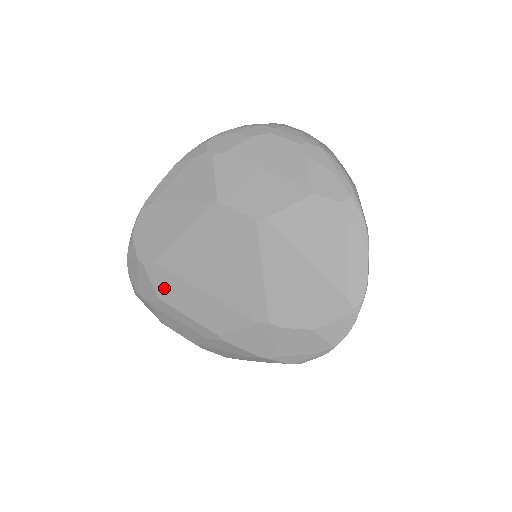
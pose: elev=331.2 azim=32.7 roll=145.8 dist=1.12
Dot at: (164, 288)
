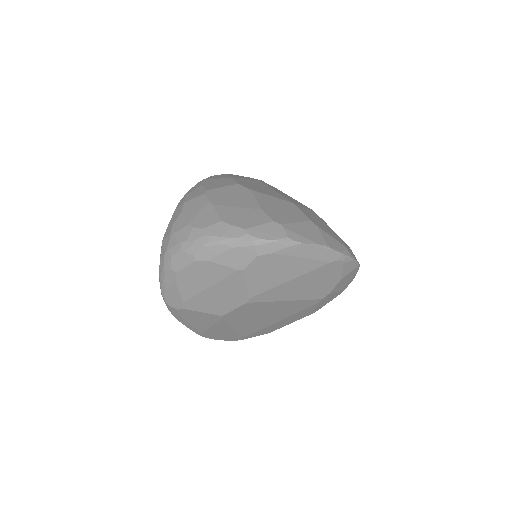
Dot at: (264, 332)
